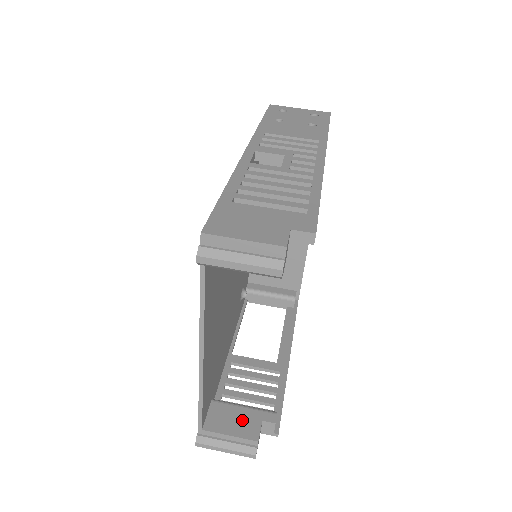
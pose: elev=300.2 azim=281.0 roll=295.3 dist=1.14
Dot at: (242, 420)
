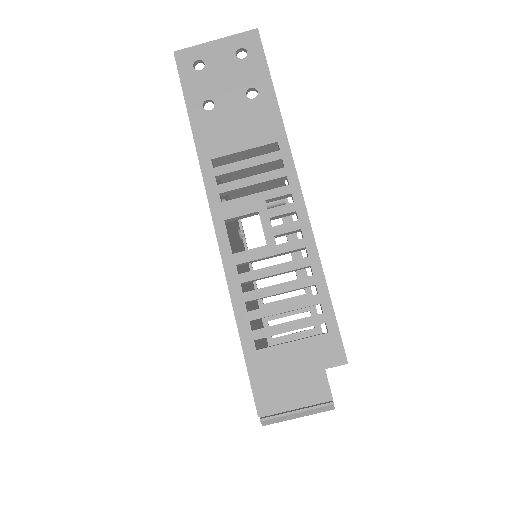
Dot at: occluded
